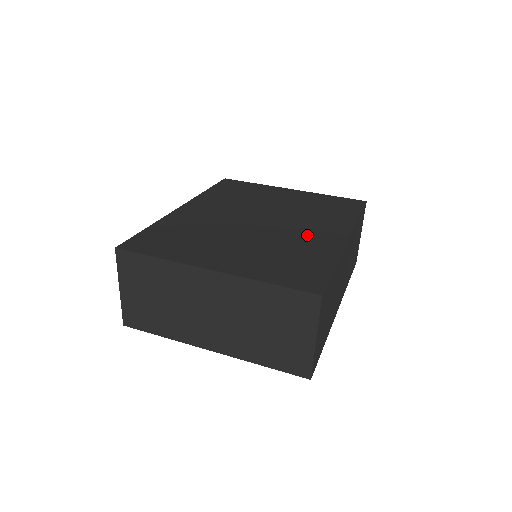
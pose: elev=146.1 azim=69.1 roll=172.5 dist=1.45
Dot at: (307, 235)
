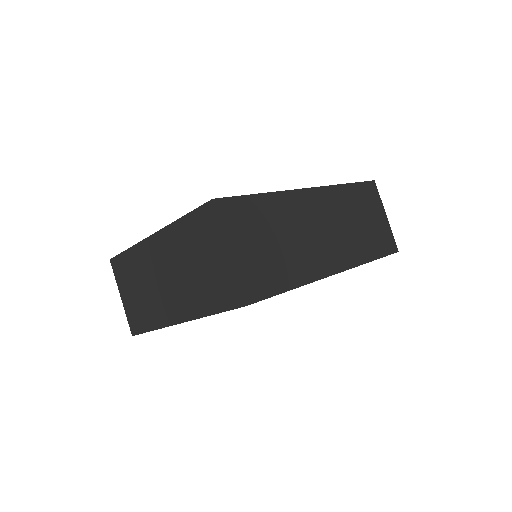
Dot at: occluded
